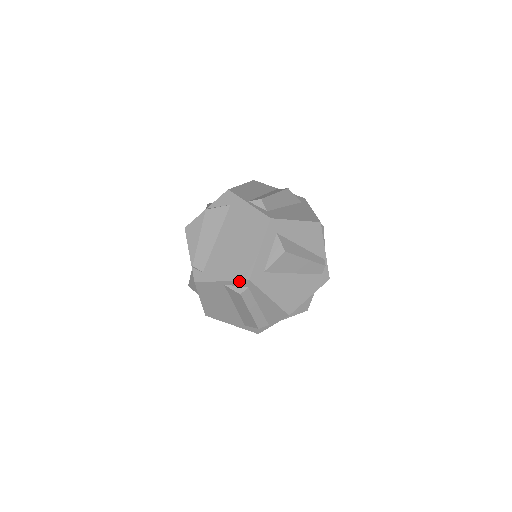
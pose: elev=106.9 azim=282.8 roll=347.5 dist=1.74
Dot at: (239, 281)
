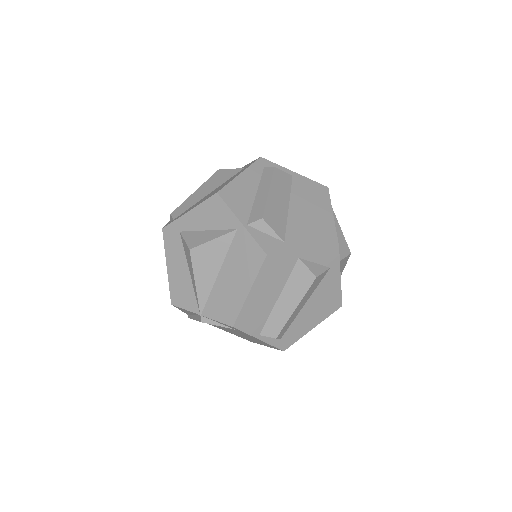
Dot at: occluded
